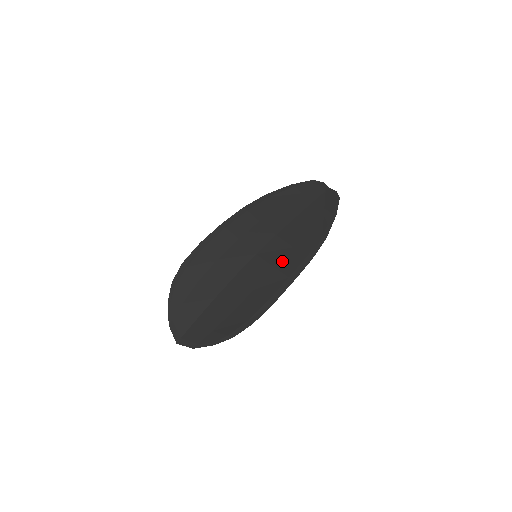
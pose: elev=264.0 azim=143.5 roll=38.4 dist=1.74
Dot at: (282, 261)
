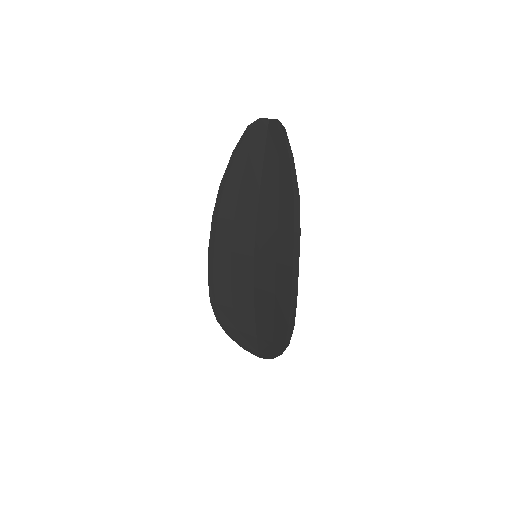
Dot at: (277, 251)
